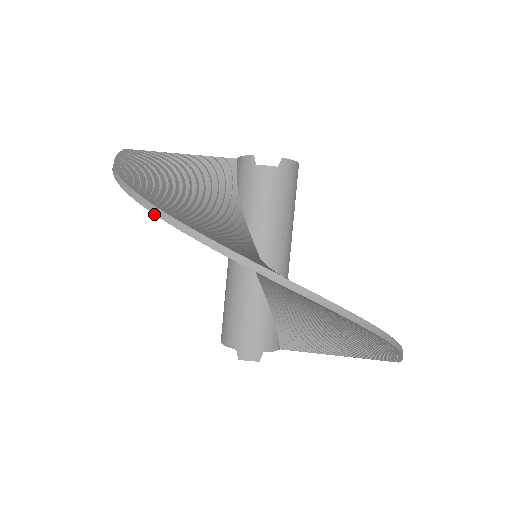
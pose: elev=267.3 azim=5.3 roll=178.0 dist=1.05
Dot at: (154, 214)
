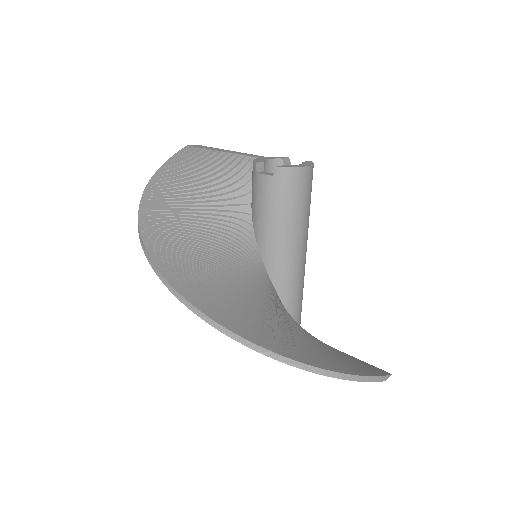
Dot at: occluded
